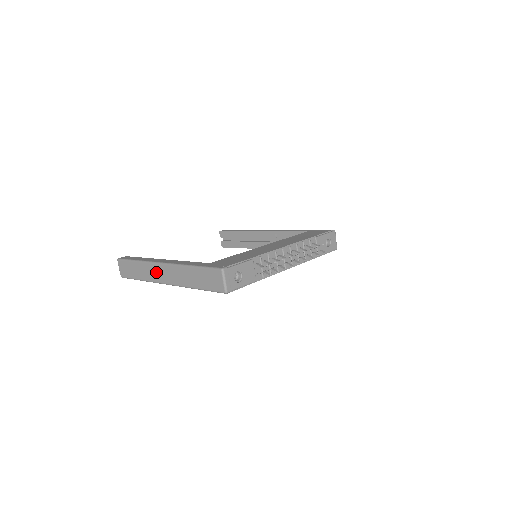
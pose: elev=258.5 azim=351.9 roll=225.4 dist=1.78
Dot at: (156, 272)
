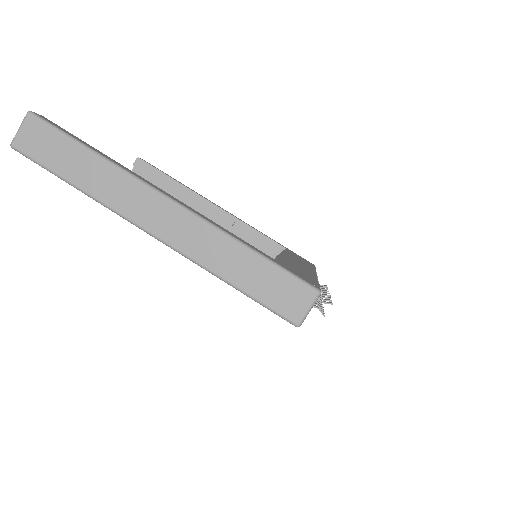
Dot at: (141, 202)
